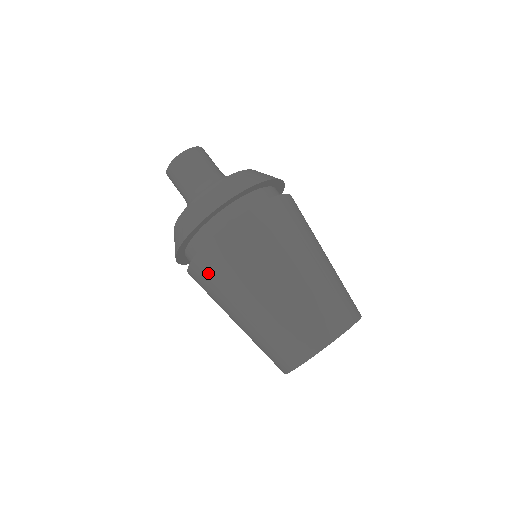
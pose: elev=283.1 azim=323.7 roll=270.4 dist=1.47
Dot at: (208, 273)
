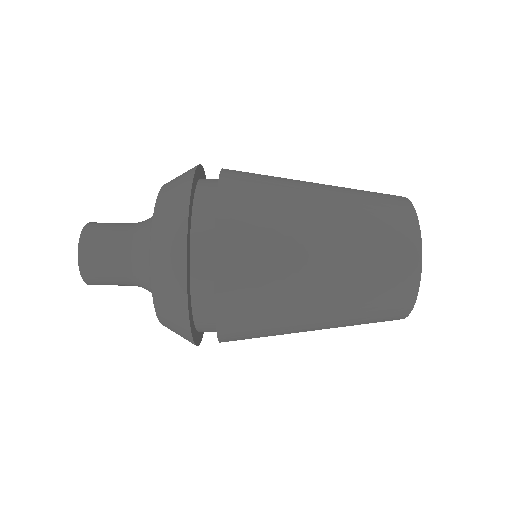
Dot at: (246, 296)
